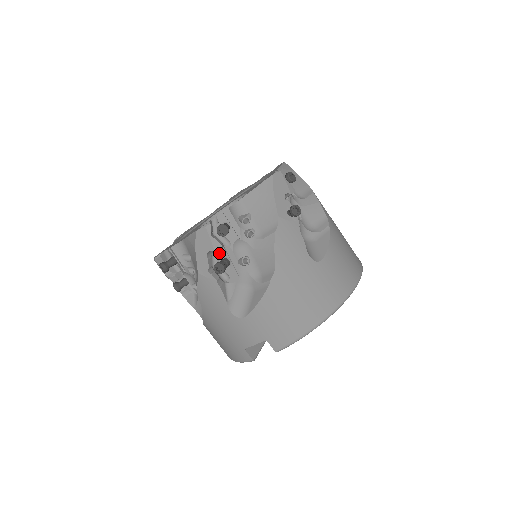
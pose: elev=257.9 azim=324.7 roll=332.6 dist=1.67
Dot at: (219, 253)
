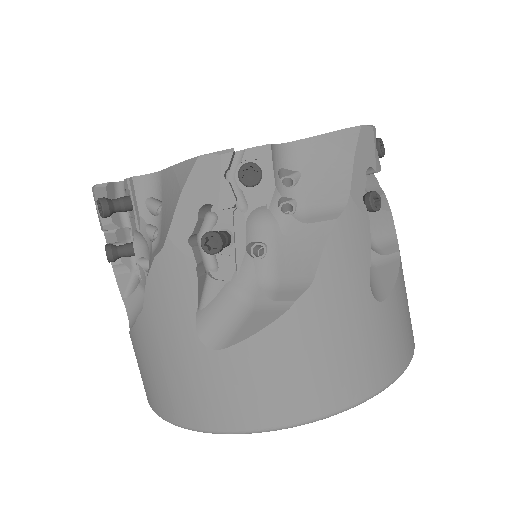
Dot at: occluded
